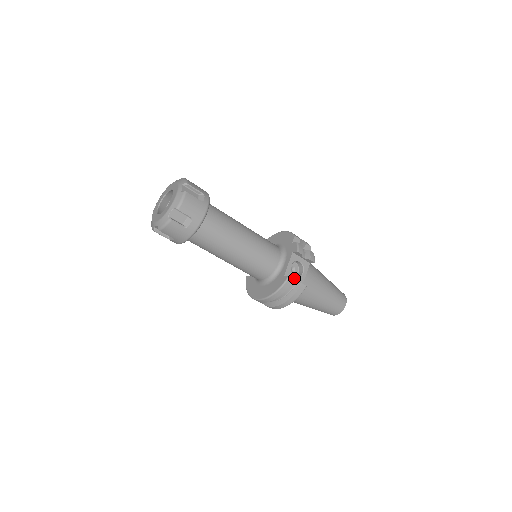
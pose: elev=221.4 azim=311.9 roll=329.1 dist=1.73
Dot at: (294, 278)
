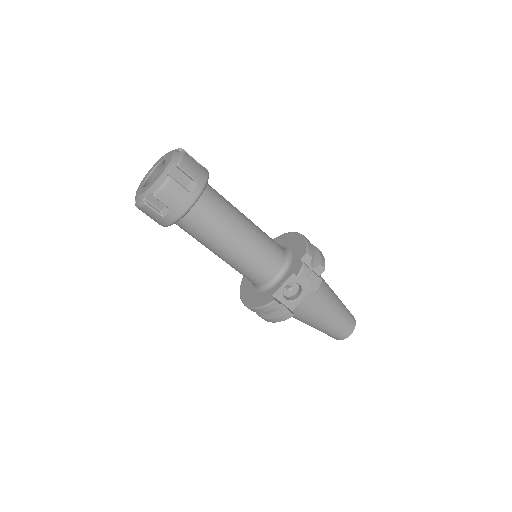
Dot at: (285, 300)
